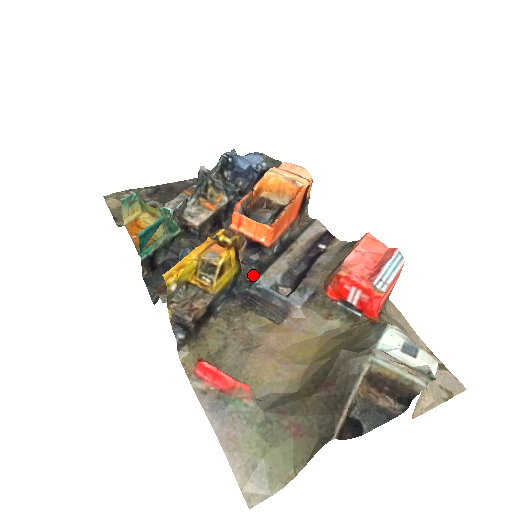
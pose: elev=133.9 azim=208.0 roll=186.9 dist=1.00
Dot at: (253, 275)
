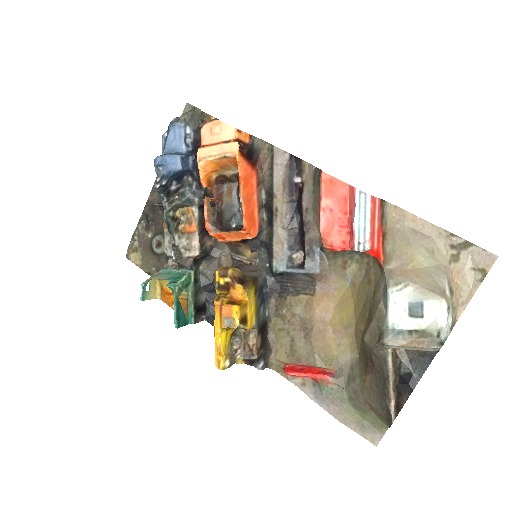
Dot at: (268, 259)
